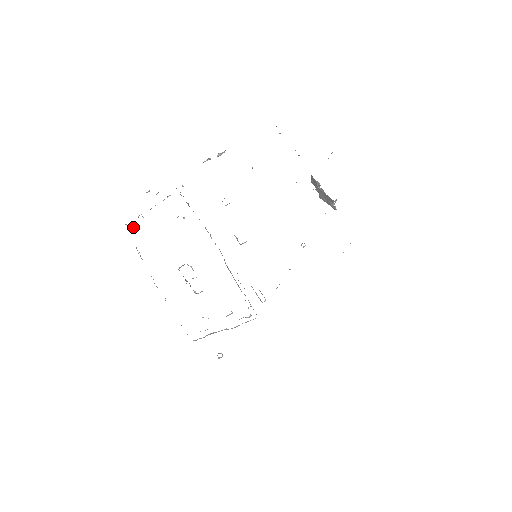
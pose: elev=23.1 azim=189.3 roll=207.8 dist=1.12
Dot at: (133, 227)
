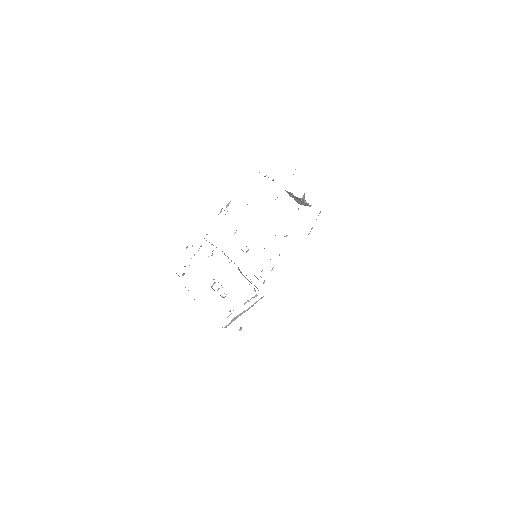
Dot at: (183, 275)
